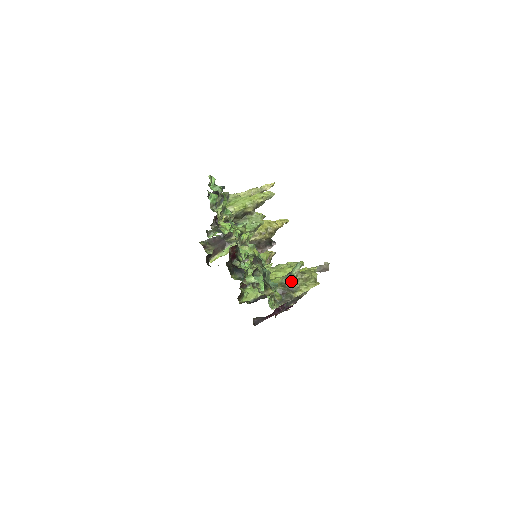
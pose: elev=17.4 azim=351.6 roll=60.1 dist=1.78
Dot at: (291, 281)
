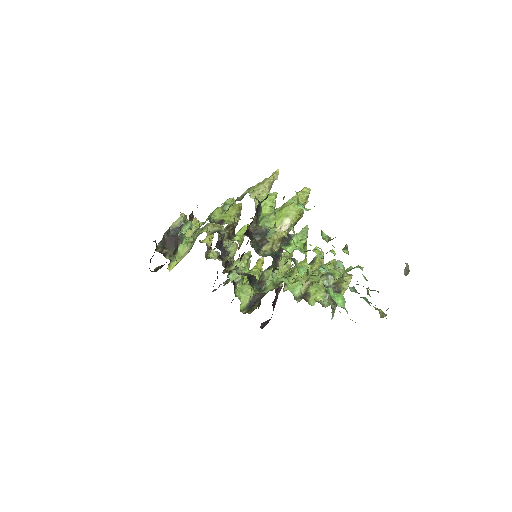
Dot at: (335, 282)
